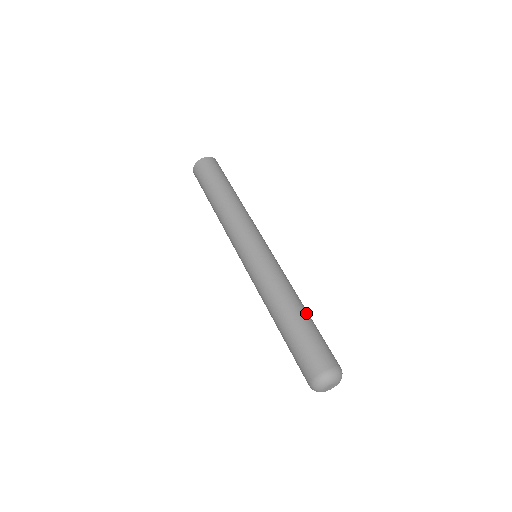
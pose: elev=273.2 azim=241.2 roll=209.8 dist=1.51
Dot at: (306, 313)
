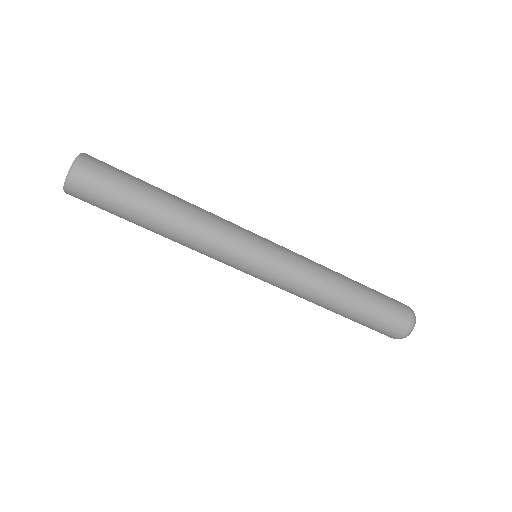
Dot at: (356, 283)
